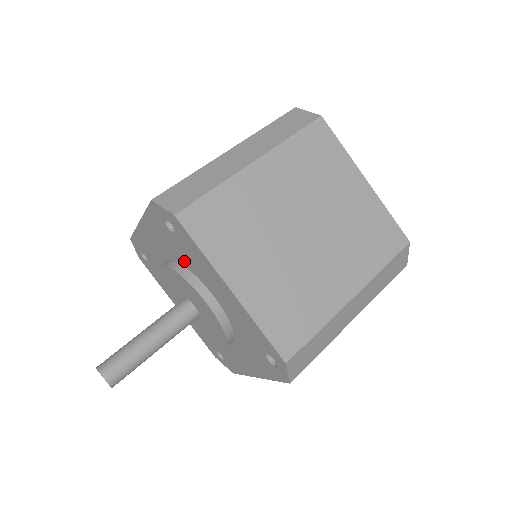
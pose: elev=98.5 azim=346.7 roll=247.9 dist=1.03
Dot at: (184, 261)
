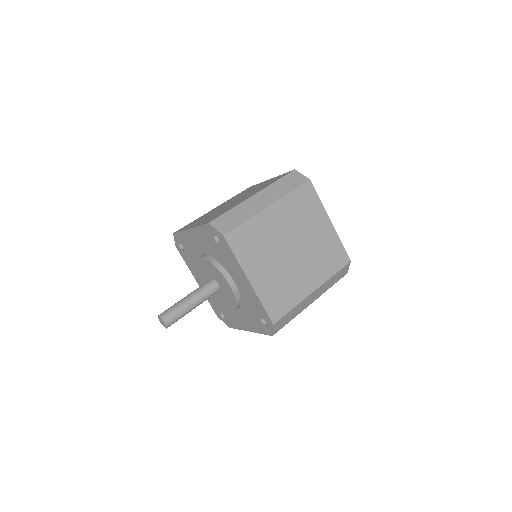
Dot at: (245, 305)
